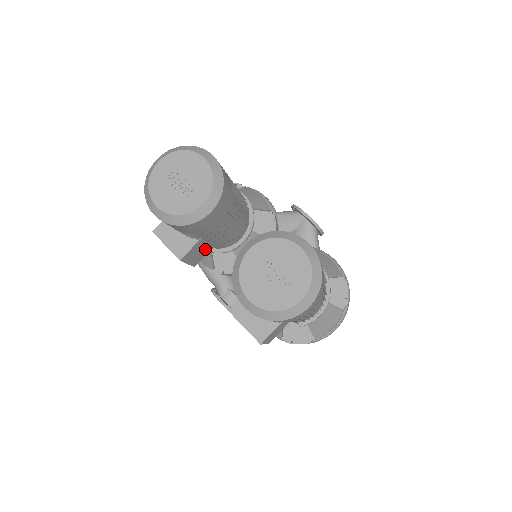
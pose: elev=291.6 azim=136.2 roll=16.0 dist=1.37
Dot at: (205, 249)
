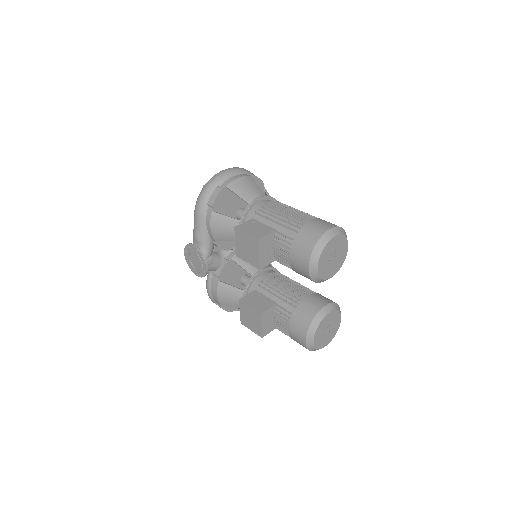
Dot at: occluded
